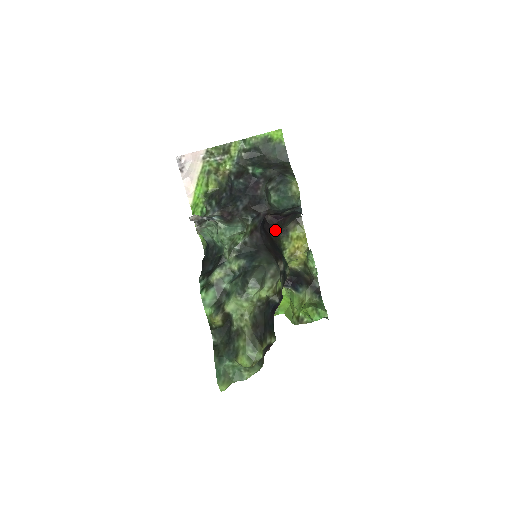
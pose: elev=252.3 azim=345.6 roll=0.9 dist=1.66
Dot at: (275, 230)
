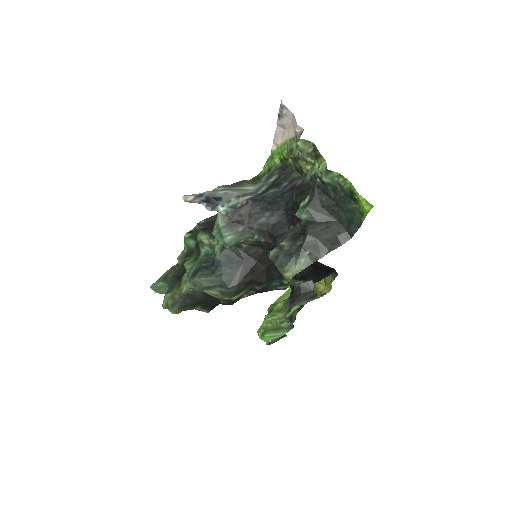
Dot at: occluded
